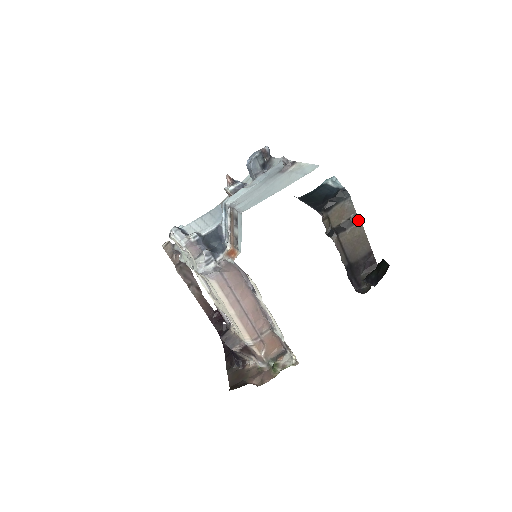
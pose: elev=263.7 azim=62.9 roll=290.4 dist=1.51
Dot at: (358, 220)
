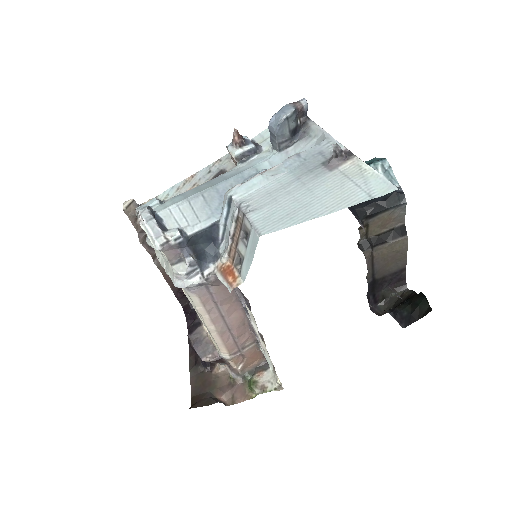
Dot at: (404, 233)
